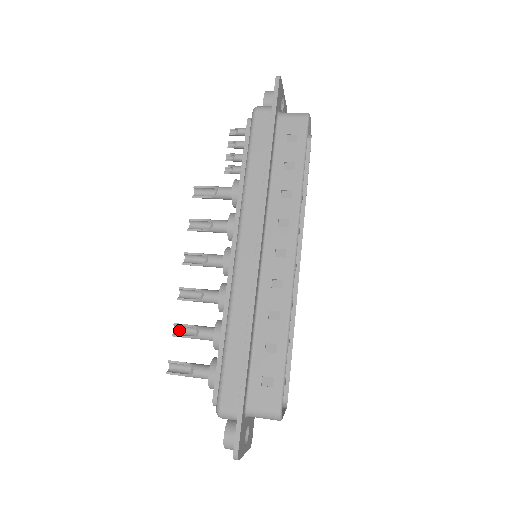
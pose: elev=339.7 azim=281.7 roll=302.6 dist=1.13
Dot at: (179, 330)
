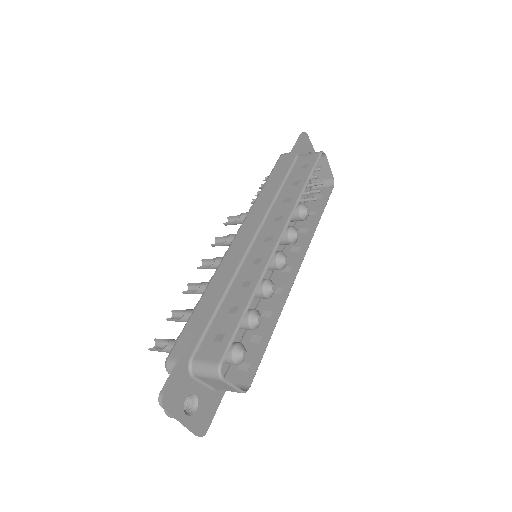
Dot at: (175, 317)
